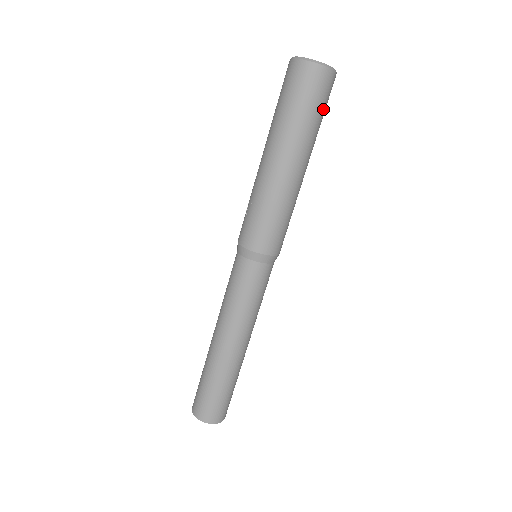
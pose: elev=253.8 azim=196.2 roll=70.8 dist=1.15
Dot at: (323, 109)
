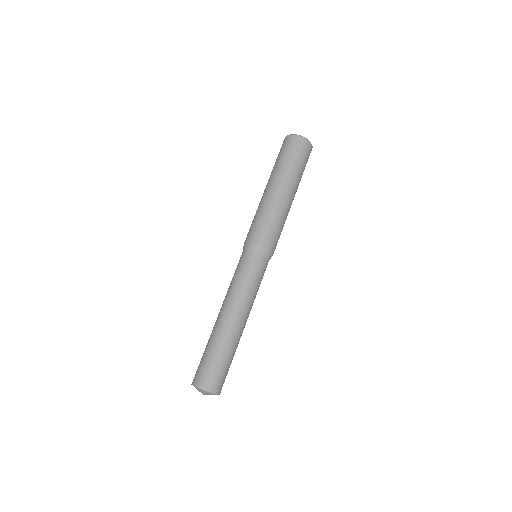
Dot at: (301, 160)
